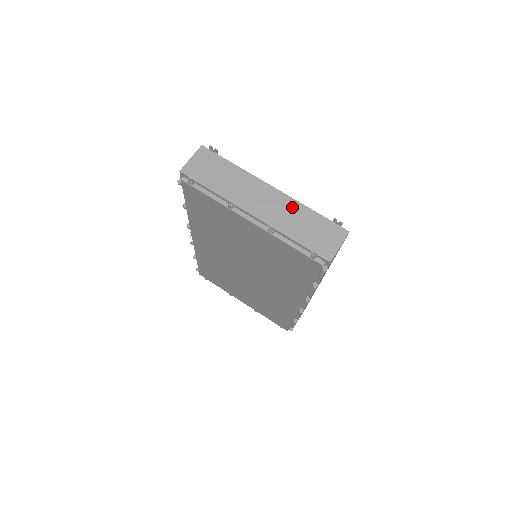
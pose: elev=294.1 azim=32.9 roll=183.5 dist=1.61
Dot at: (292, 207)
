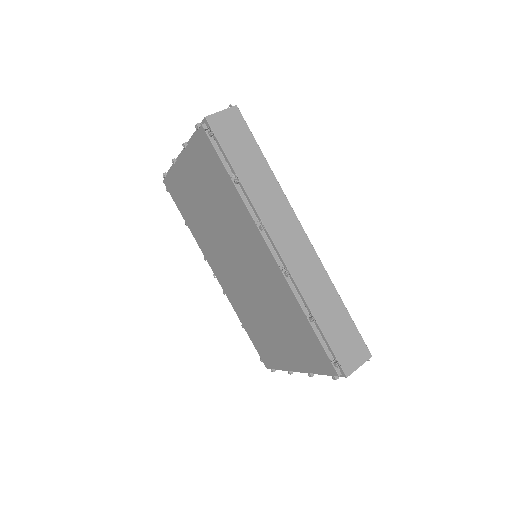
Dot at: occluded
